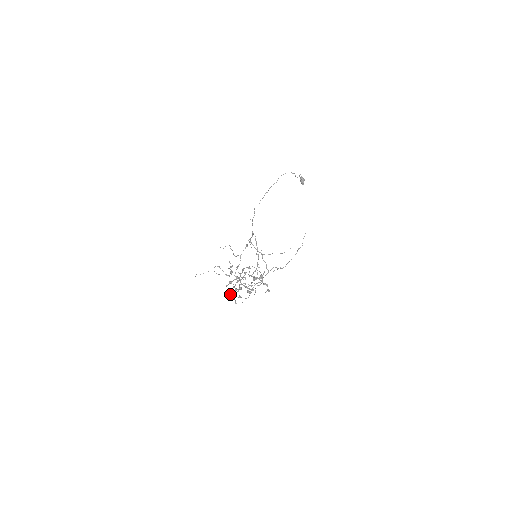
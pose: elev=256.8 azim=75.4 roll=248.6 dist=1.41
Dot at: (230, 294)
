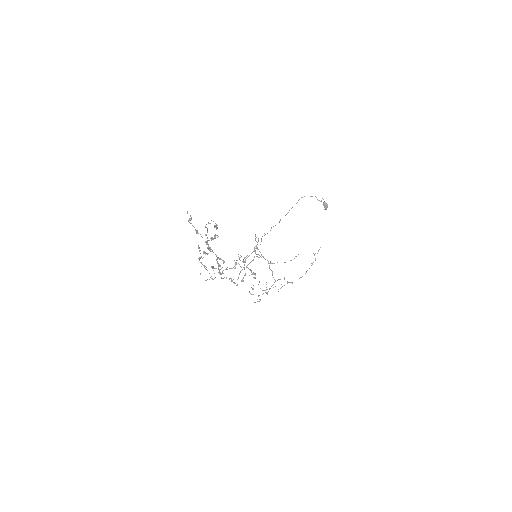
Dot at: (201, 262)
